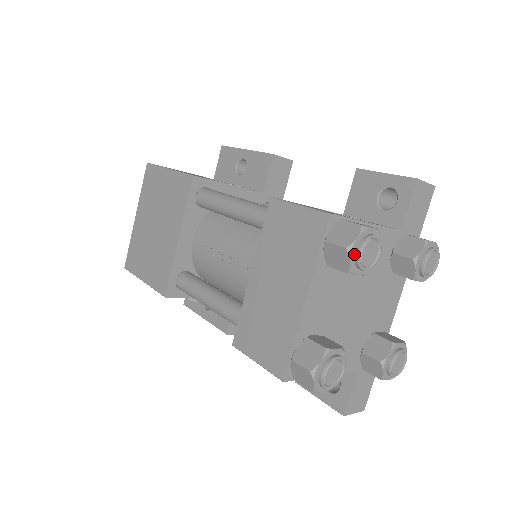
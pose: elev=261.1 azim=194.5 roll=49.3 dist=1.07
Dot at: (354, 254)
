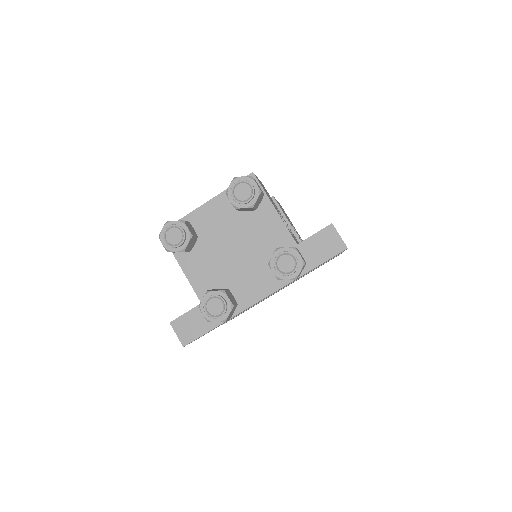
Dot at: (235, 184)
